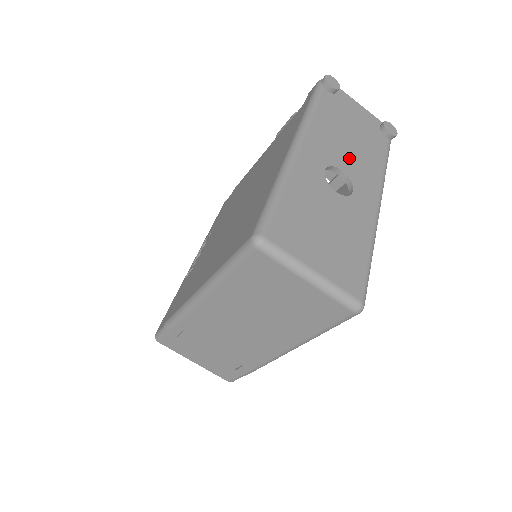
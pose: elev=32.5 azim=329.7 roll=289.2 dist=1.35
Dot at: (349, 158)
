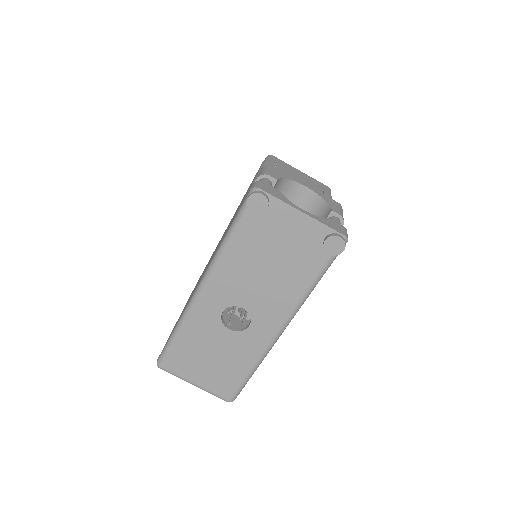
Dot at: (257, 293)
